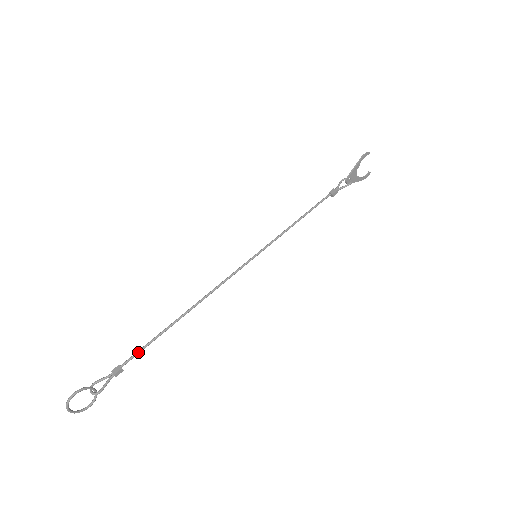
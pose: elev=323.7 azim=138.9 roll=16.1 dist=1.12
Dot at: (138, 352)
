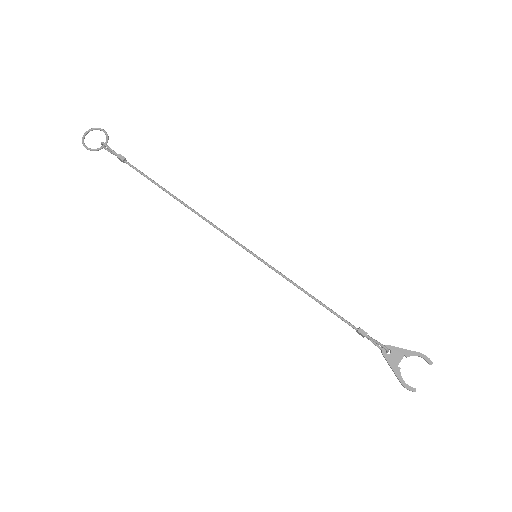
Dot at: (140, 171)
